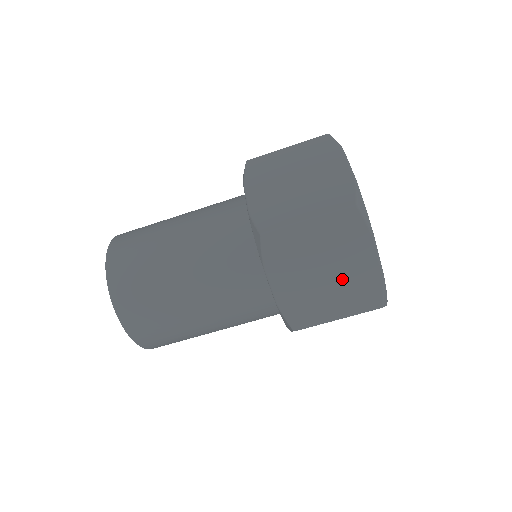
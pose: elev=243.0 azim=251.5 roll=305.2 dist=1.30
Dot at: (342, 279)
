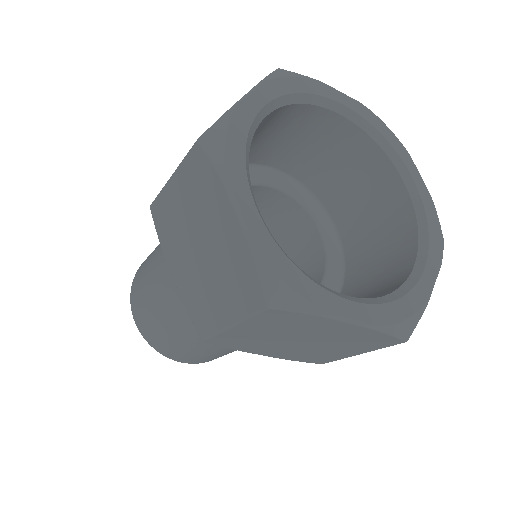
Dot at: (217, 259)
